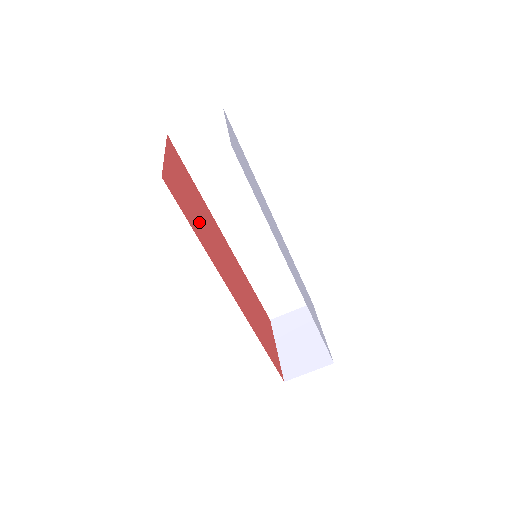
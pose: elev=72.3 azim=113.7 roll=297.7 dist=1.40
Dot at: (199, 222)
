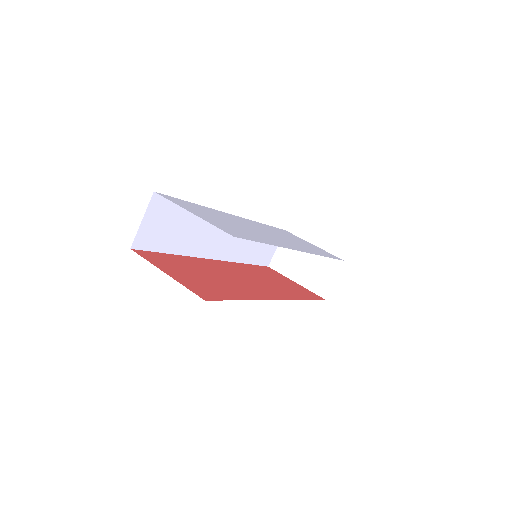
Dot at: (221, 284)
